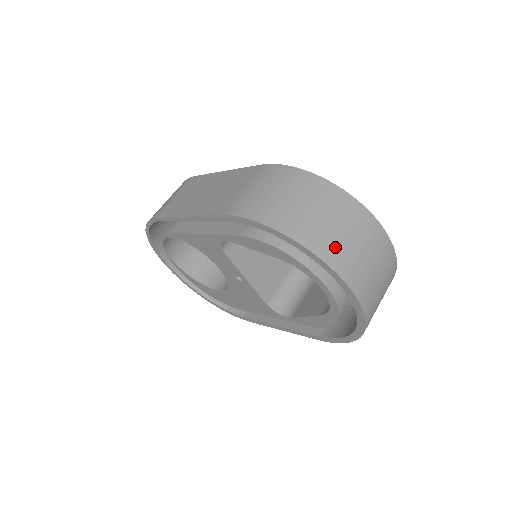
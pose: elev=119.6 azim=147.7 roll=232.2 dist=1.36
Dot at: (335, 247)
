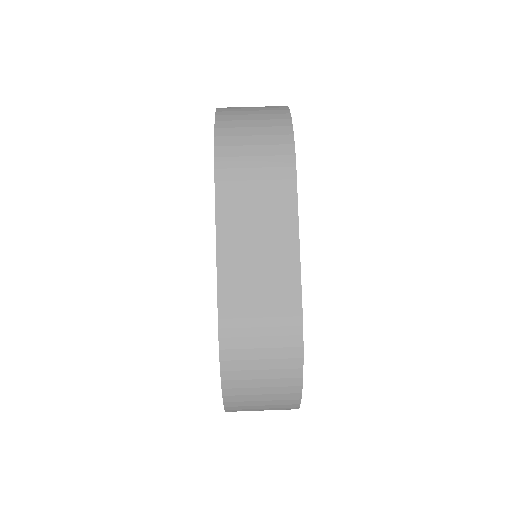
Dot at: (244, 409)
